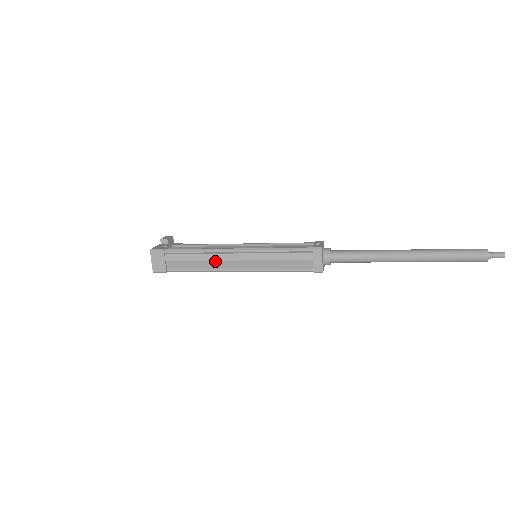
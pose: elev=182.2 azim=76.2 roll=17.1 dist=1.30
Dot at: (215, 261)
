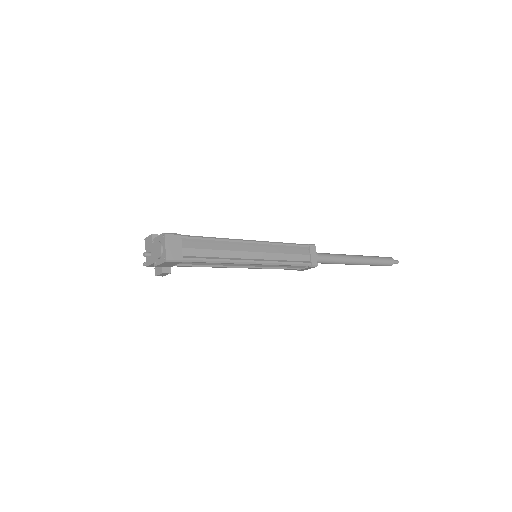
Dot at: (233, 251)
